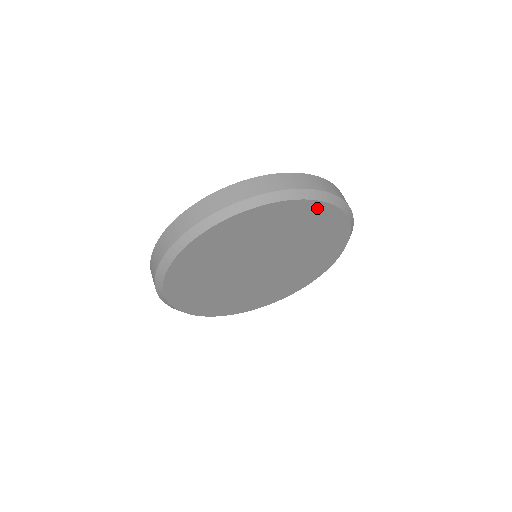
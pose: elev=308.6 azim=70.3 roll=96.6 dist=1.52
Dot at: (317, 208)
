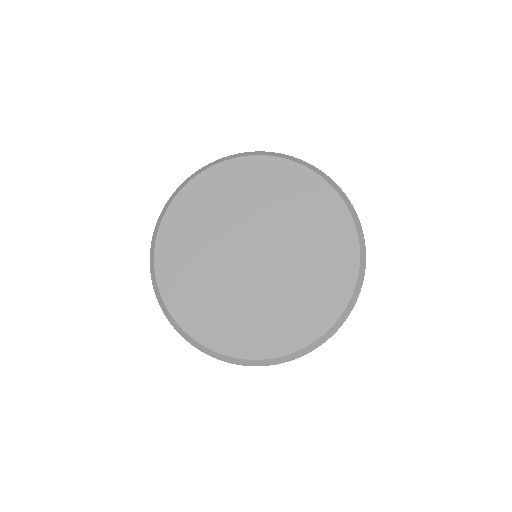
Dot at: (308, 179)
